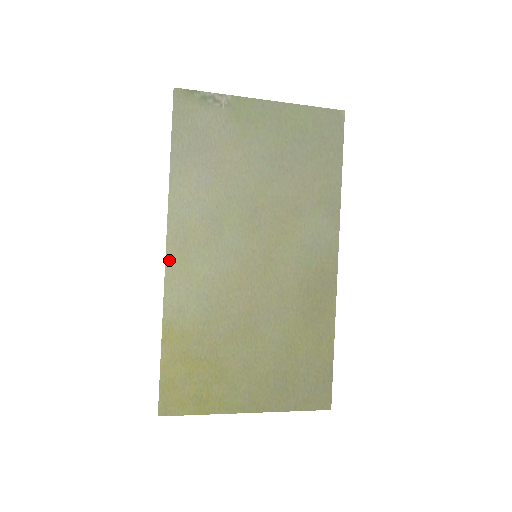
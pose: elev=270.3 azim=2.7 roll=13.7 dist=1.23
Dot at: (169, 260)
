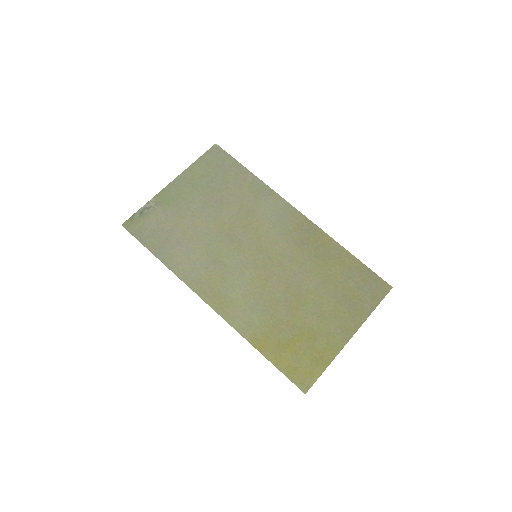
Dot at: (215, 307)
